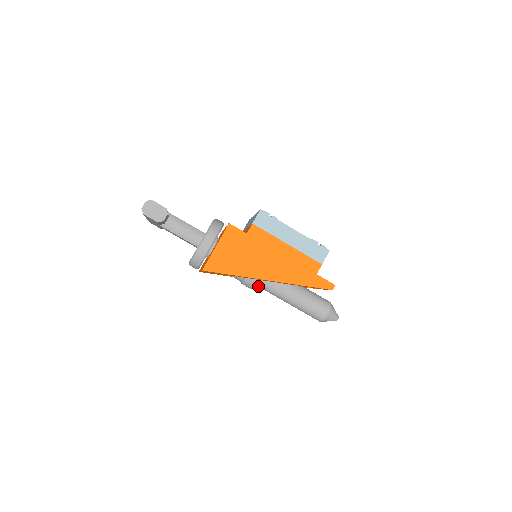
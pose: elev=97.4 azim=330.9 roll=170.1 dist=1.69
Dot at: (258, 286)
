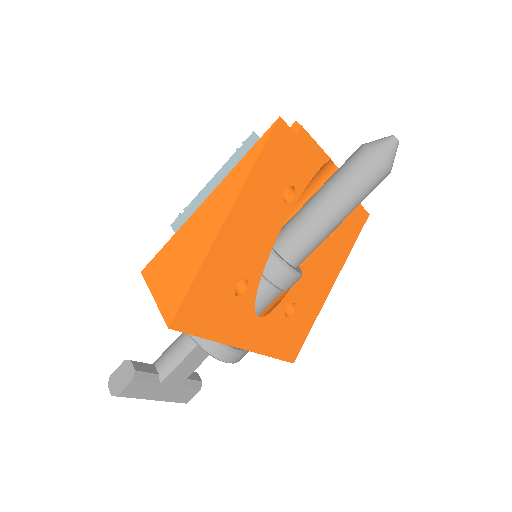
Dot at: (294, 262)
